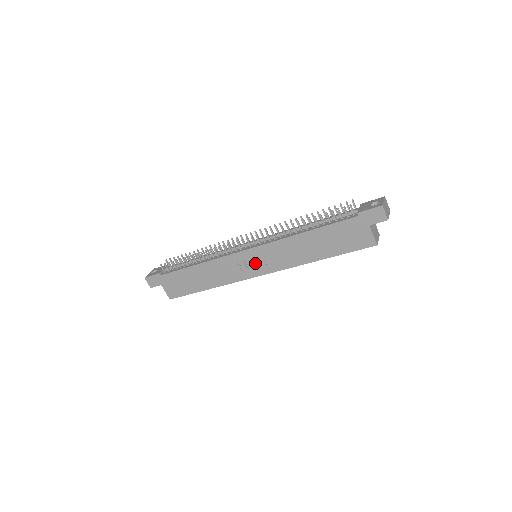
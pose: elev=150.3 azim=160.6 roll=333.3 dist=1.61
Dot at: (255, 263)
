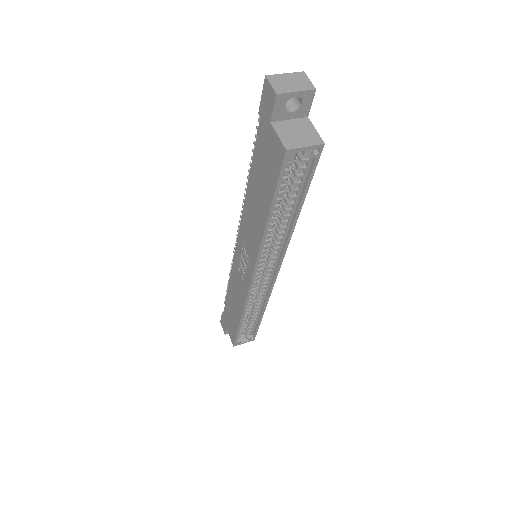
Dot at: (245, 262)
